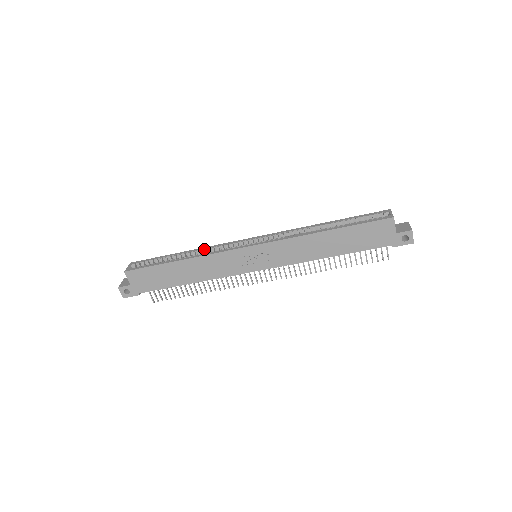
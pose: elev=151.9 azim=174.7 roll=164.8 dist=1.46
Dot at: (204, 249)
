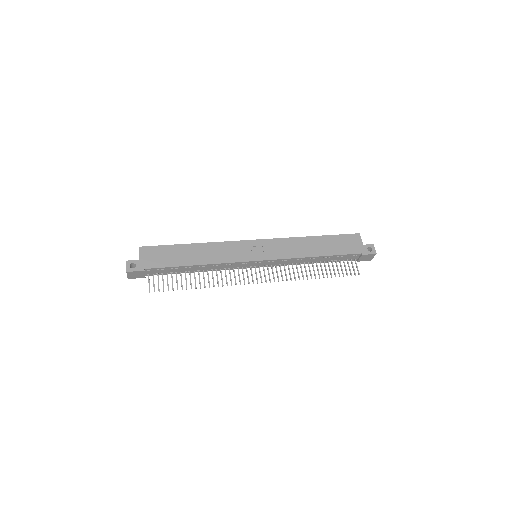
Dot at: occluded
